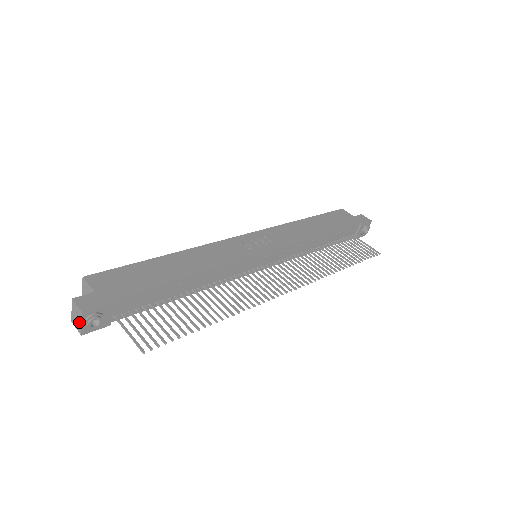
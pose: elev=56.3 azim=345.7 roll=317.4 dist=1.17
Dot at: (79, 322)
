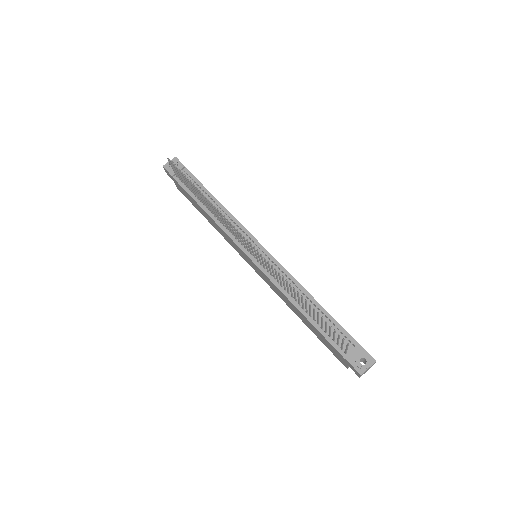
Dot at: occluded
